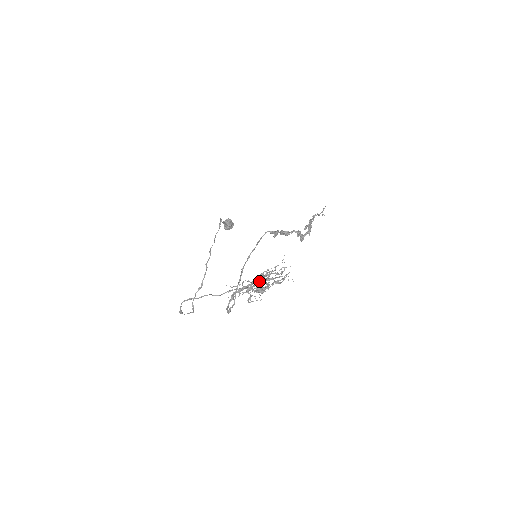
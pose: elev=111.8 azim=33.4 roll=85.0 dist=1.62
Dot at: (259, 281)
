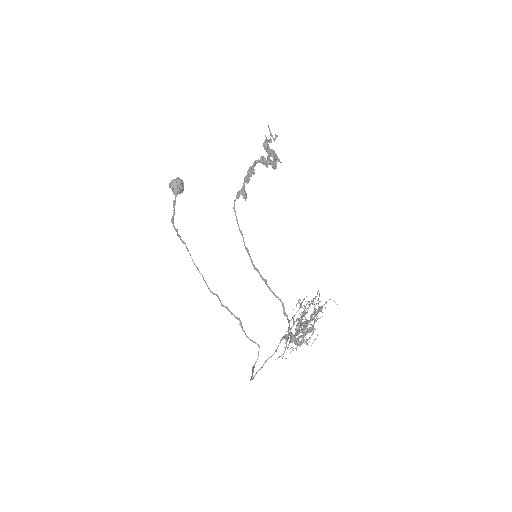
Dot at: occluded
